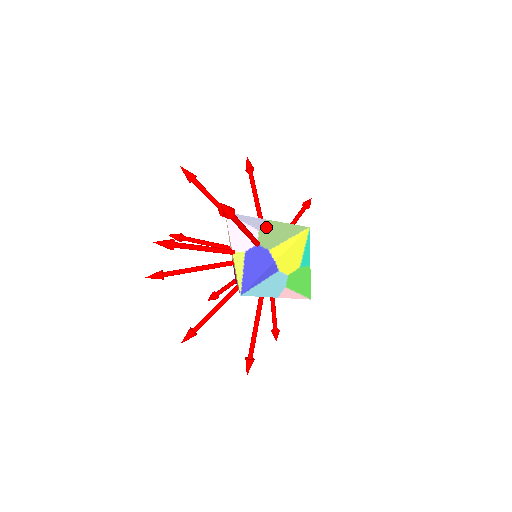
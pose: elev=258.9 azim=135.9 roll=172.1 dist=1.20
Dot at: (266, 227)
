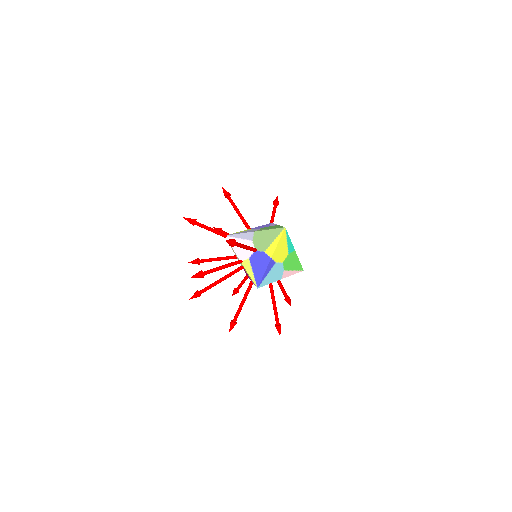
Dot at: (256, 237)
